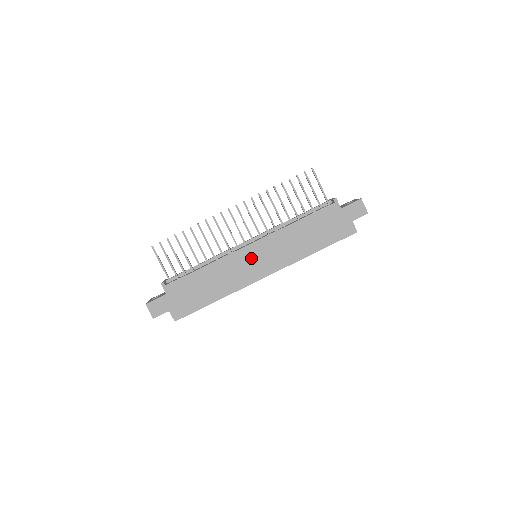
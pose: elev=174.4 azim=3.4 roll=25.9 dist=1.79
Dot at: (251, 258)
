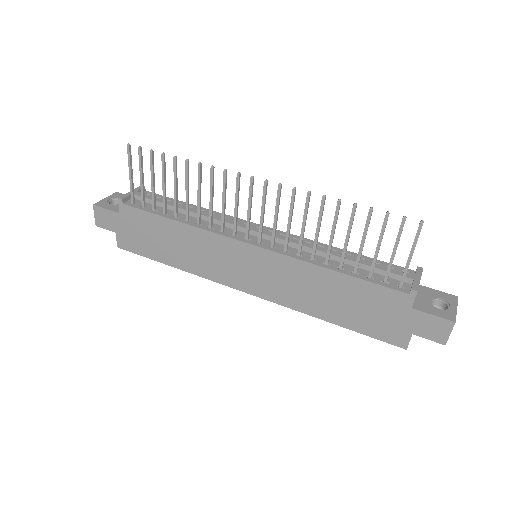
Dot at: (241, 260)
